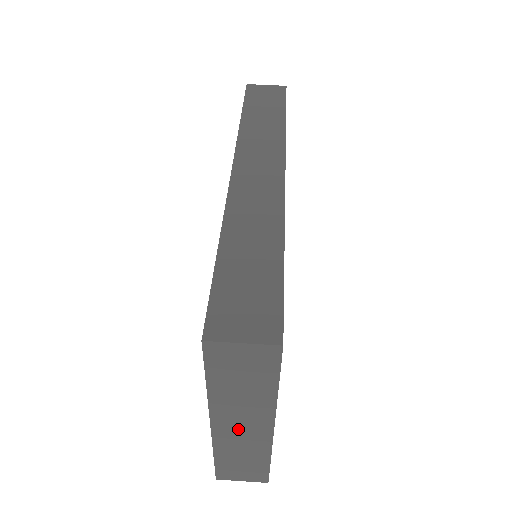
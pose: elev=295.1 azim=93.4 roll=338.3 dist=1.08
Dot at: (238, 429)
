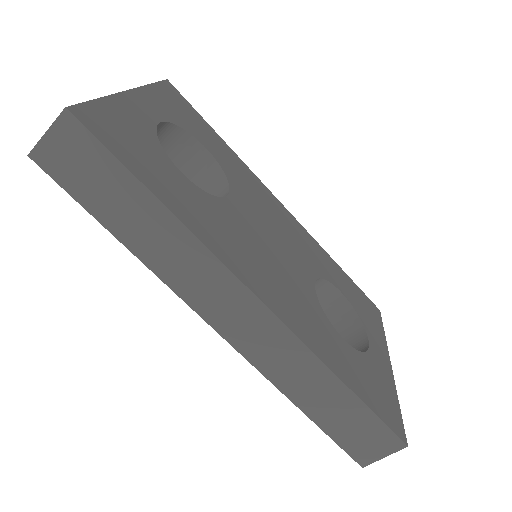
Dot at: occluded
